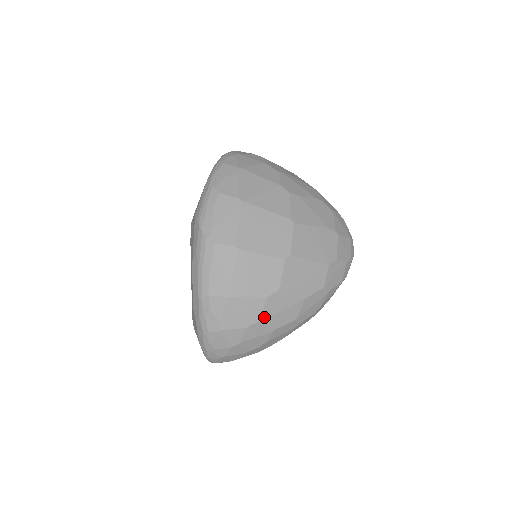
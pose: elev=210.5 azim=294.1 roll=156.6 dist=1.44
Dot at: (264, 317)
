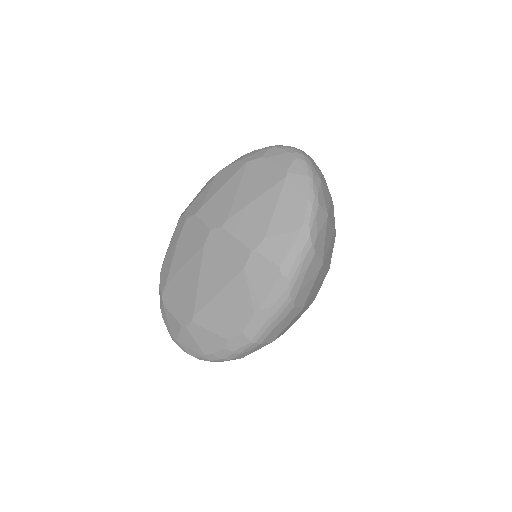
Dot at: occluded
